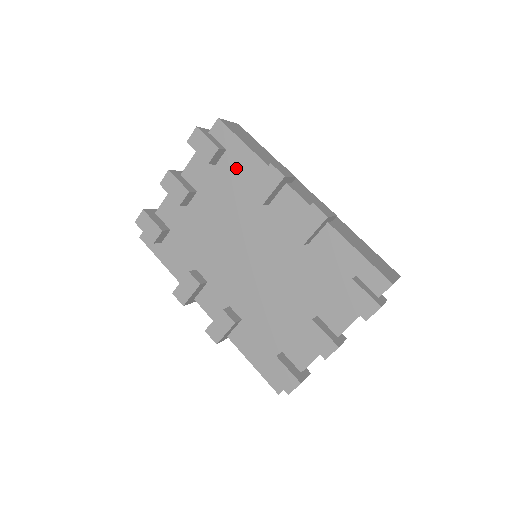
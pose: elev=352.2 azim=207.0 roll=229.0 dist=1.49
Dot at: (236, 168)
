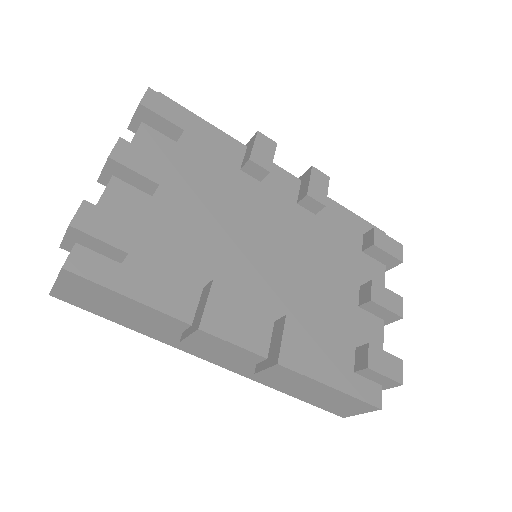
Dot at: (206, 145)
